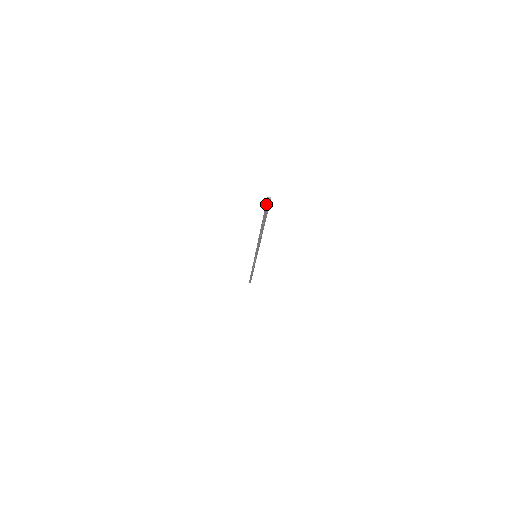
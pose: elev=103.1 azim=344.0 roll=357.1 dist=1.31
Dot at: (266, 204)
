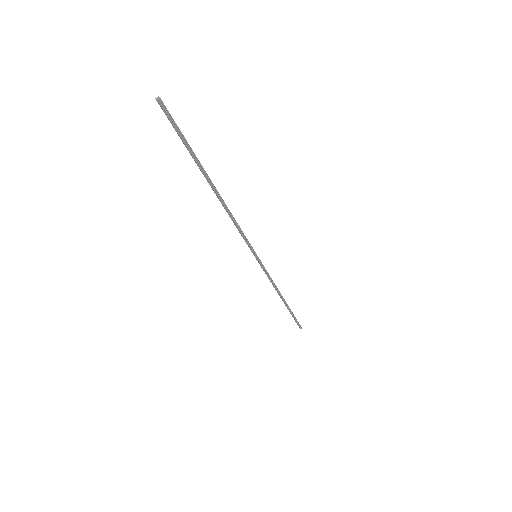
Dot at: (163, 111)
